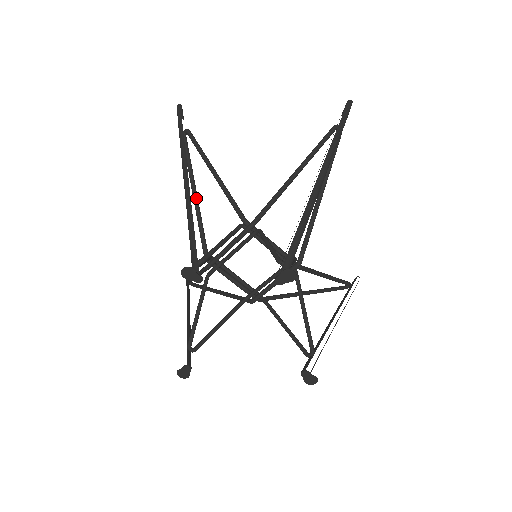
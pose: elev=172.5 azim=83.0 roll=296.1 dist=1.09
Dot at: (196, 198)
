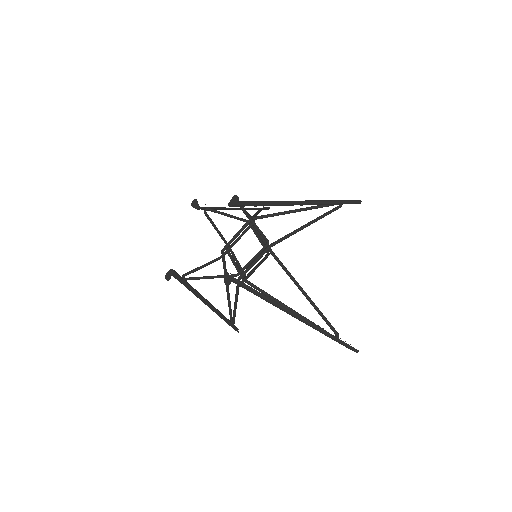
Dot at: occluded
